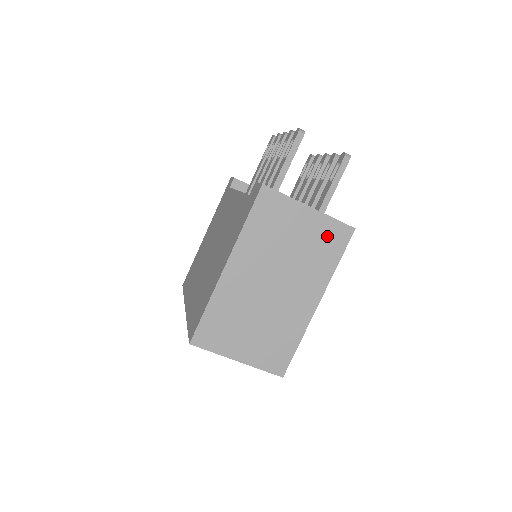
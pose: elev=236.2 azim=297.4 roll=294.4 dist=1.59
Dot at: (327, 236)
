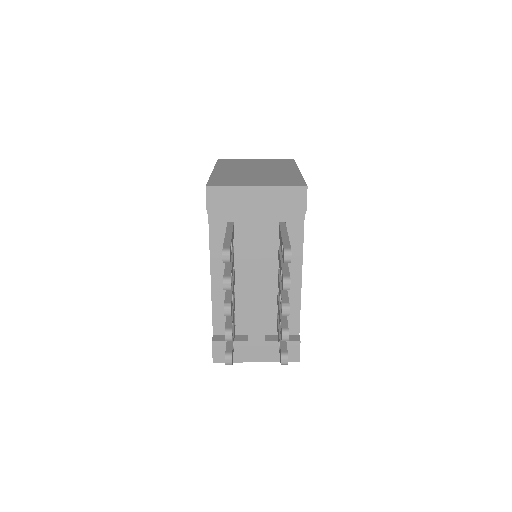
Dot at: occluded
